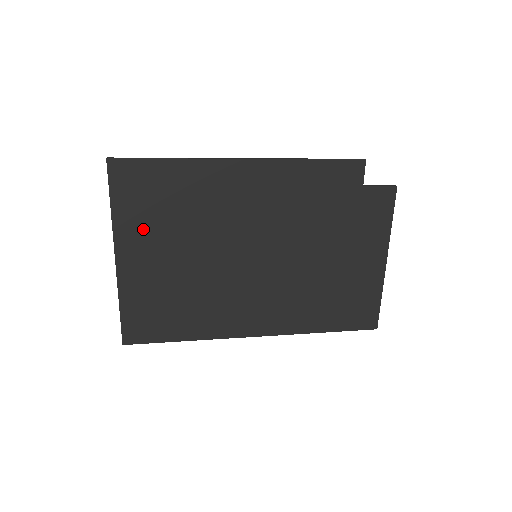
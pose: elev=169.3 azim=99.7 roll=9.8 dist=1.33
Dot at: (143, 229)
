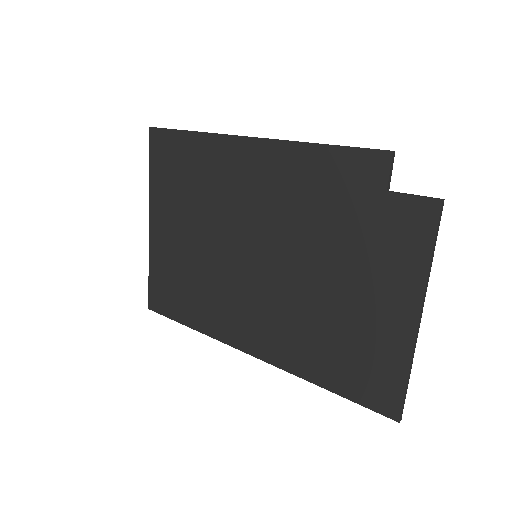
Dot at: (168, 199)
